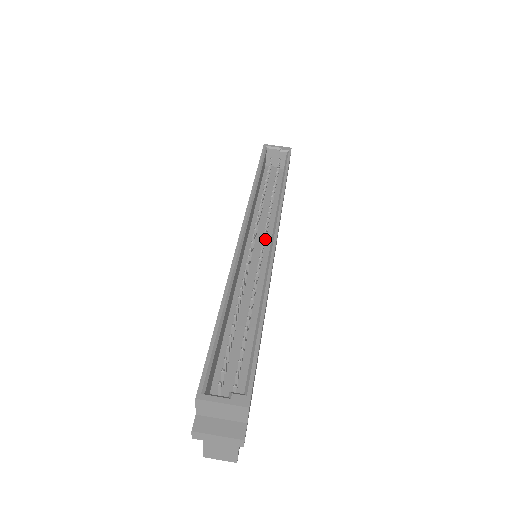
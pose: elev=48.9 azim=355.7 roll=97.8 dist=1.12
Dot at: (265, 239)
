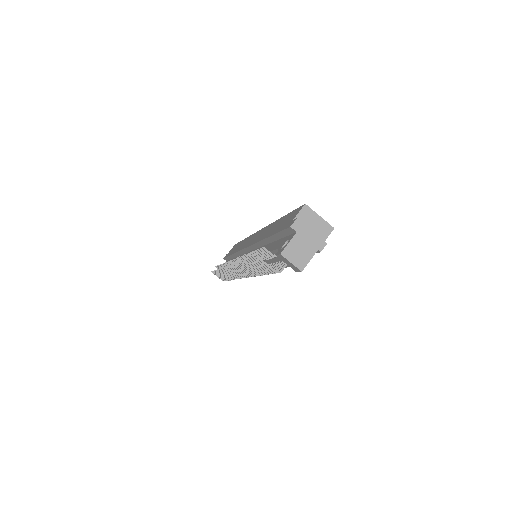
Dot at: occluded
